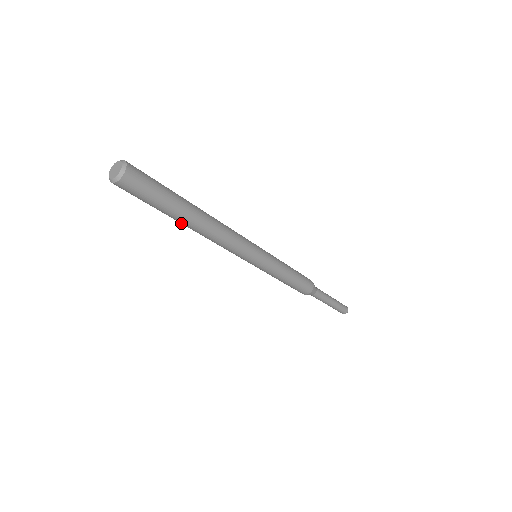
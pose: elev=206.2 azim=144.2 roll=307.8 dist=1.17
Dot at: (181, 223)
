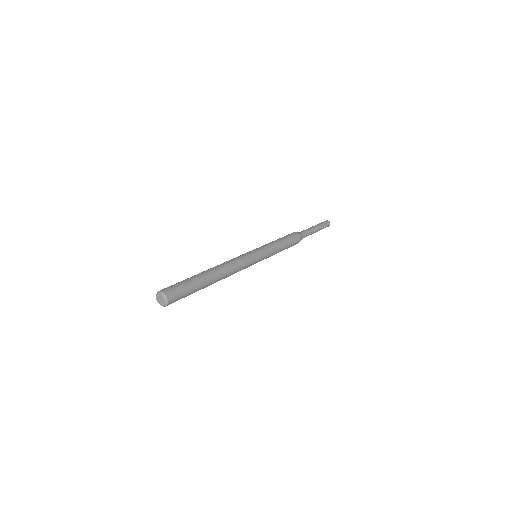
Dot at: occluded
